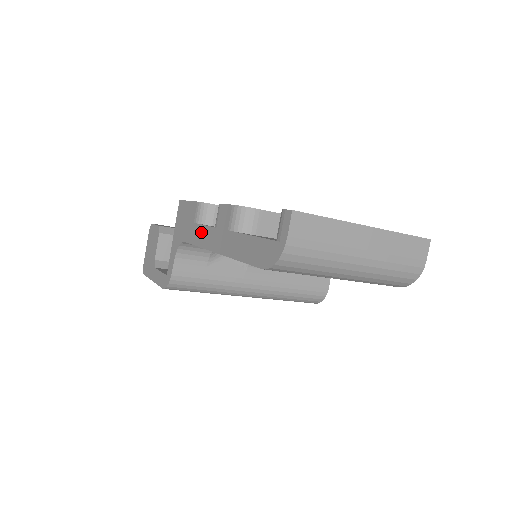
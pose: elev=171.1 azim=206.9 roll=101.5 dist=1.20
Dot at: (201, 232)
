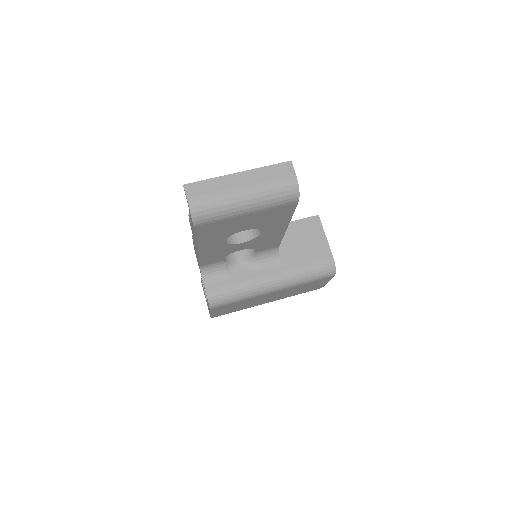
Dot at: occluded
